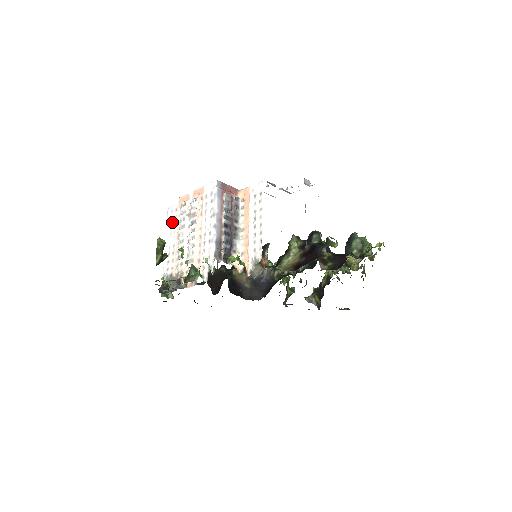
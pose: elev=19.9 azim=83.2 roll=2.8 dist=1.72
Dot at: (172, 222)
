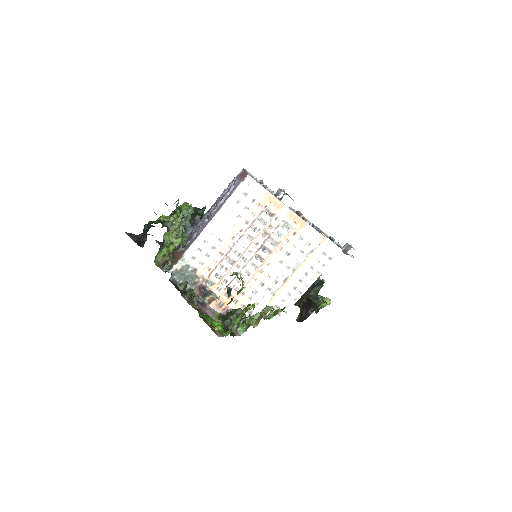
Dot at: (238, 209)
